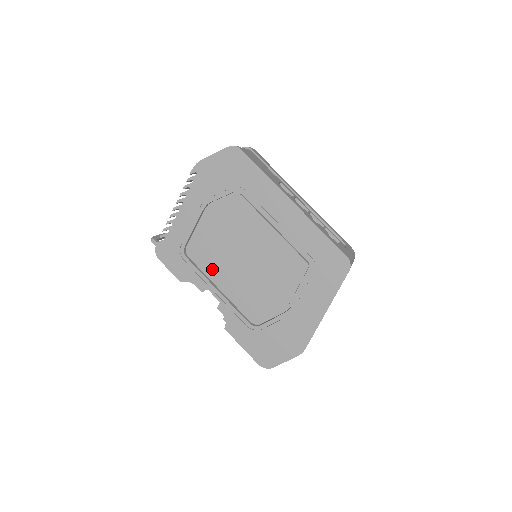
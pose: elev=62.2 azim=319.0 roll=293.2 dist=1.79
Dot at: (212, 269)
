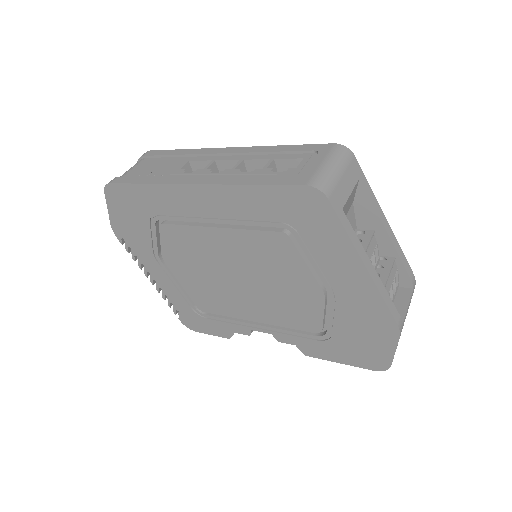
Dot at: (231, 310)
